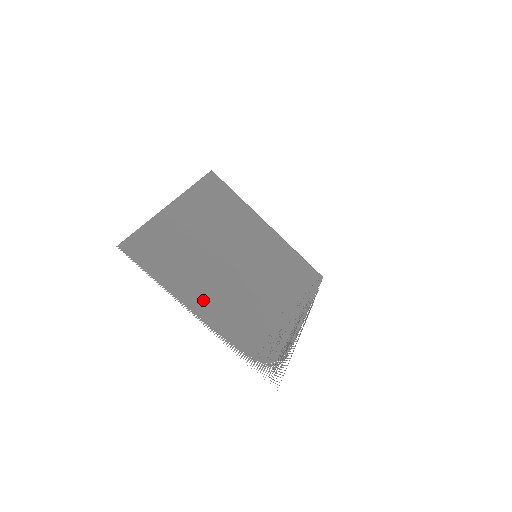
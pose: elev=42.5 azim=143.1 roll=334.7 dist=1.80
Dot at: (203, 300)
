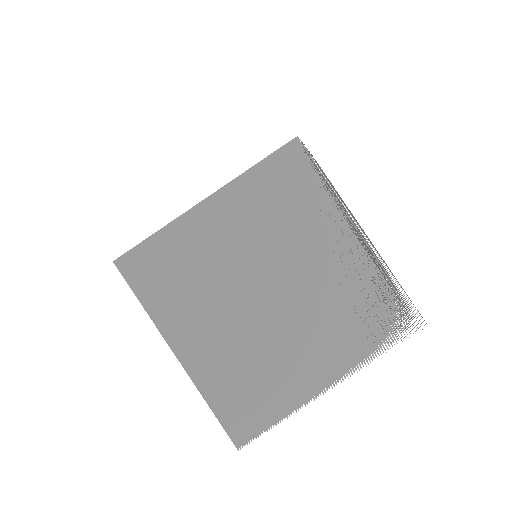
Dot at: (309, 372)
